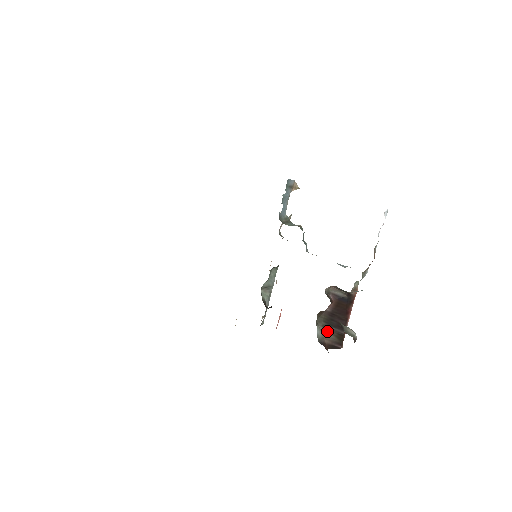
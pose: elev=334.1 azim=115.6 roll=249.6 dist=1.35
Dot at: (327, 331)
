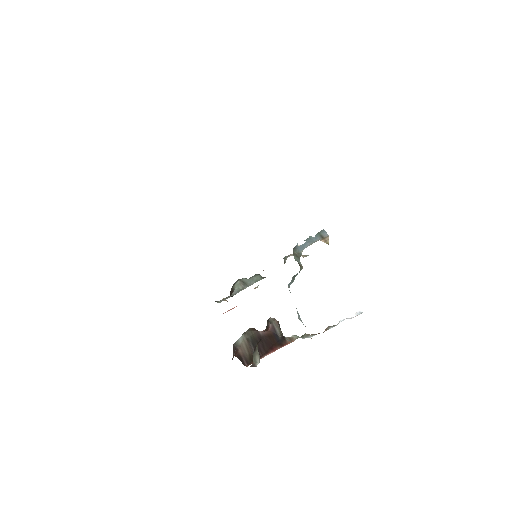
Dot at: (247, 345)
